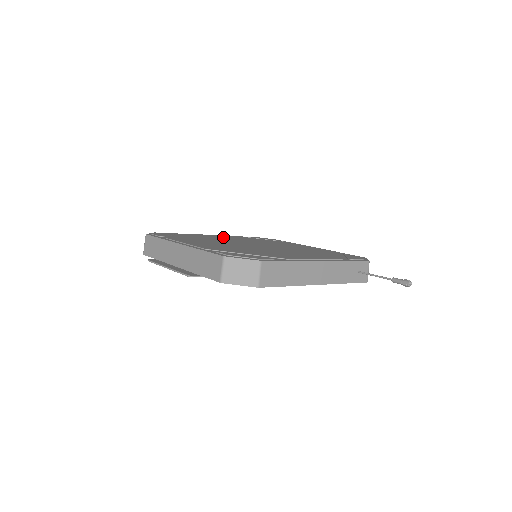
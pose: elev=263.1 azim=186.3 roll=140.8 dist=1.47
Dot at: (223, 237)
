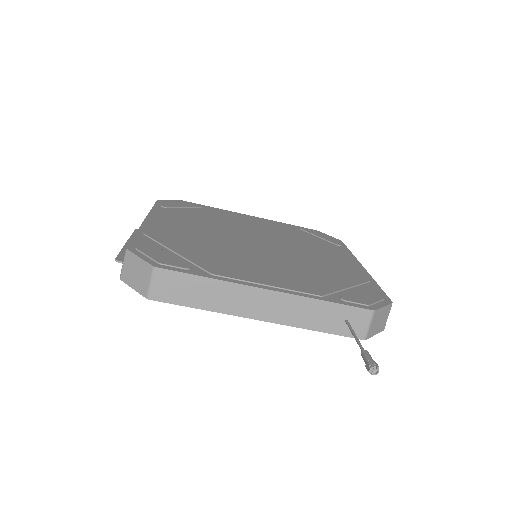
Dot at: (254, 222)
